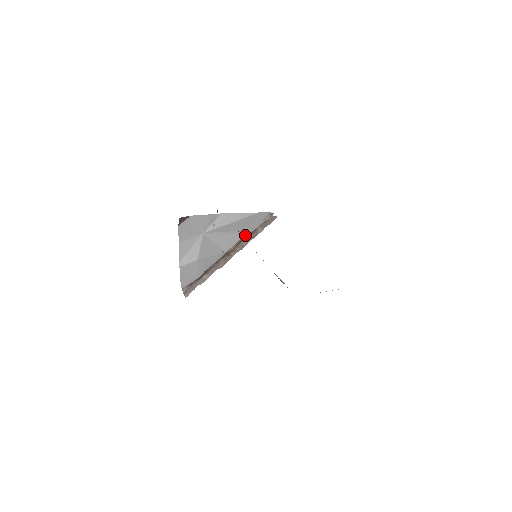
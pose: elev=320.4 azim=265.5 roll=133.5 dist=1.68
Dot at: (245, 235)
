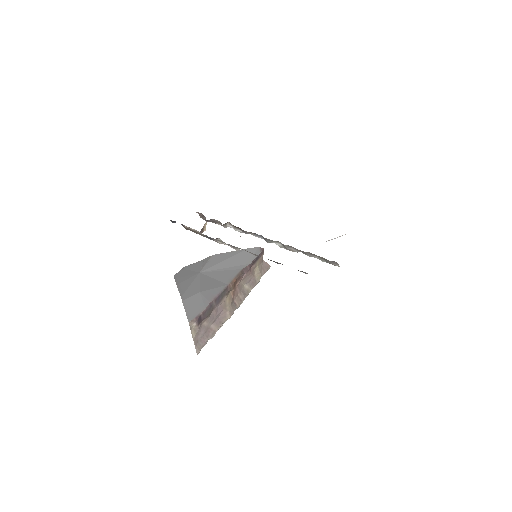
Dot at: (242, 270)
